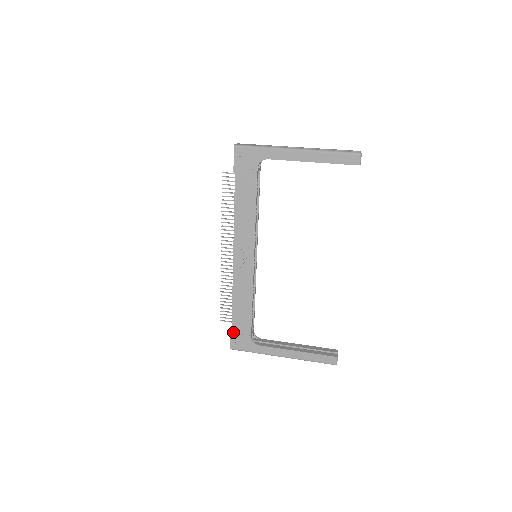
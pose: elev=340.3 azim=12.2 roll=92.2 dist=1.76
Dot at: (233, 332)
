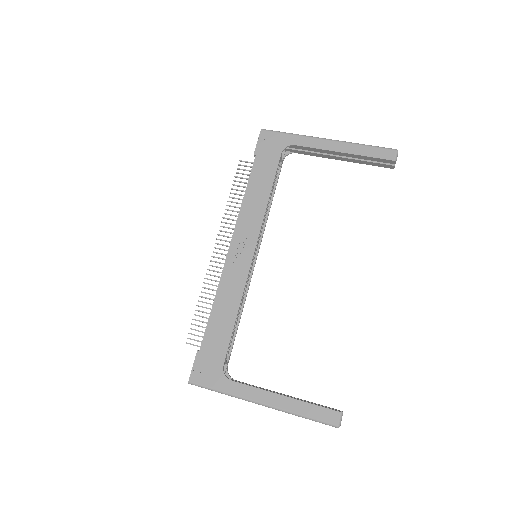
Dot at: (200, 355)
